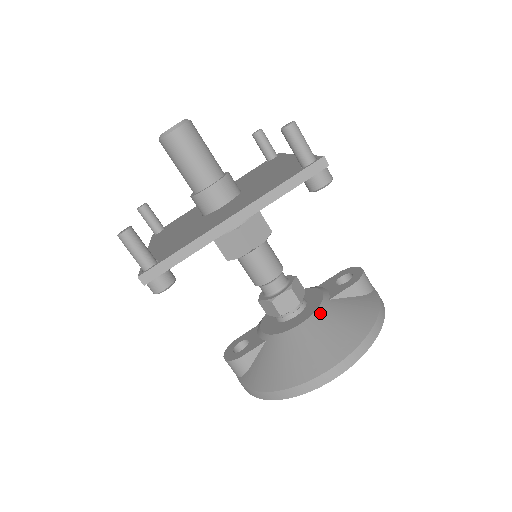
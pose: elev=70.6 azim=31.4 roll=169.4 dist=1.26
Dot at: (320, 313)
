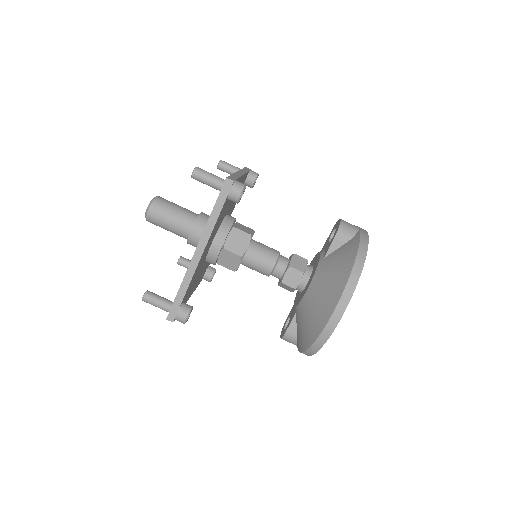
Dot at: (317, 274)
